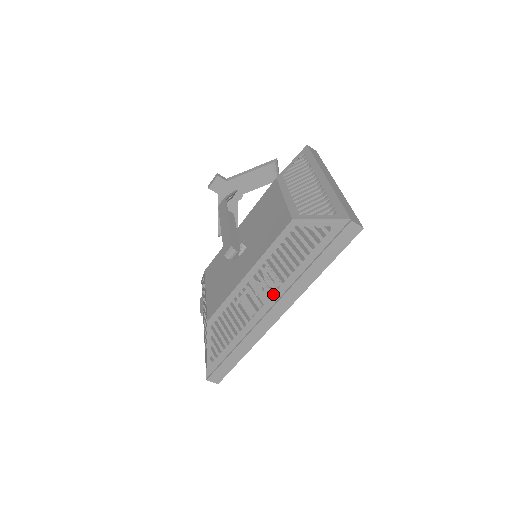
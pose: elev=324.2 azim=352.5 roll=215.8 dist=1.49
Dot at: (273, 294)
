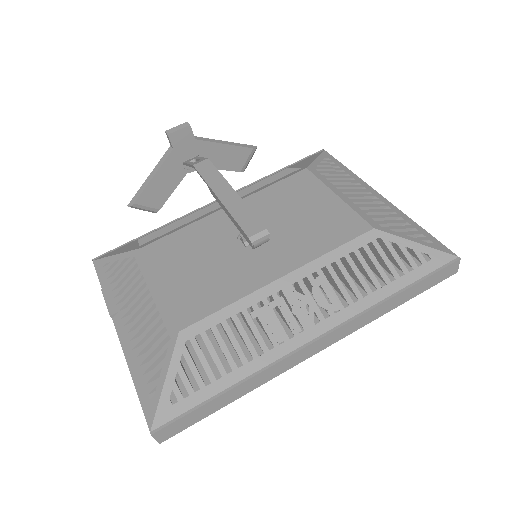
Dot at: (325, 319)
